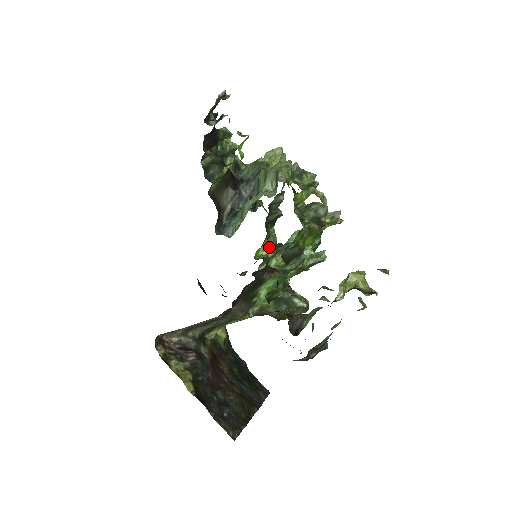
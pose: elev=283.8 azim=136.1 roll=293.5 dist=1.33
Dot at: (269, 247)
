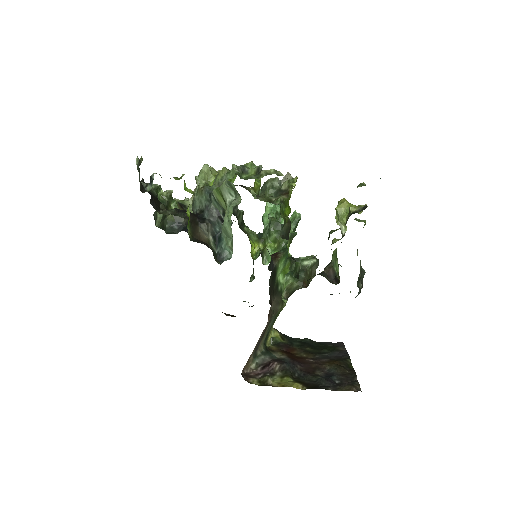
Dot at: (255, 243)
